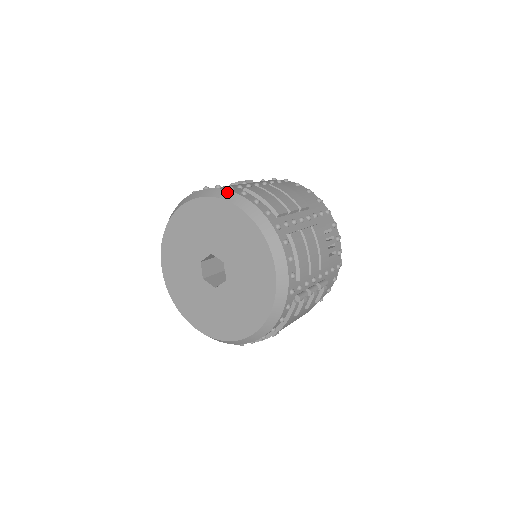
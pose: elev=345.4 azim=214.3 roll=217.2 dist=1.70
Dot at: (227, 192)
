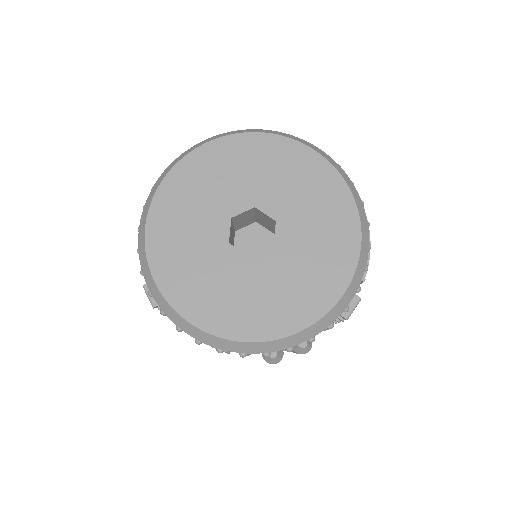
Dot at: (185, 152)
